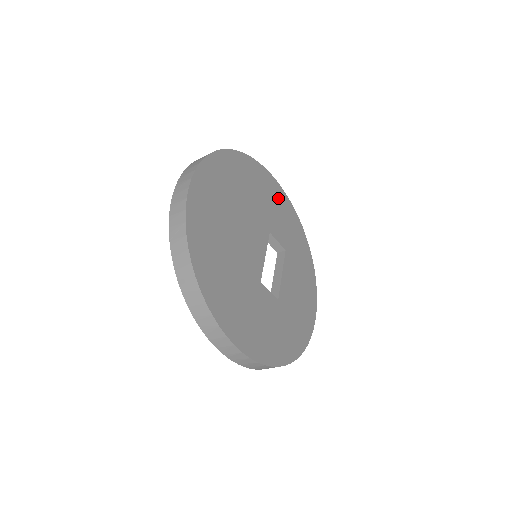
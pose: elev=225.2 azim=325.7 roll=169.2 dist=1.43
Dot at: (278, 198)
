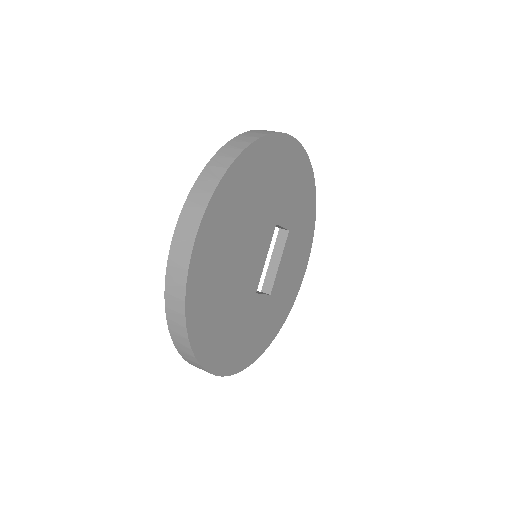
Dot at: (295, 166)
